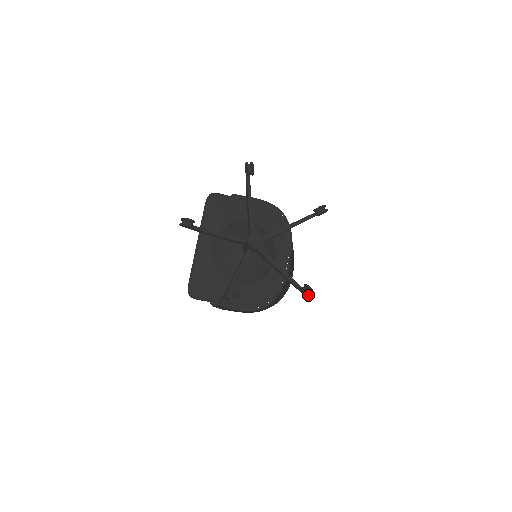
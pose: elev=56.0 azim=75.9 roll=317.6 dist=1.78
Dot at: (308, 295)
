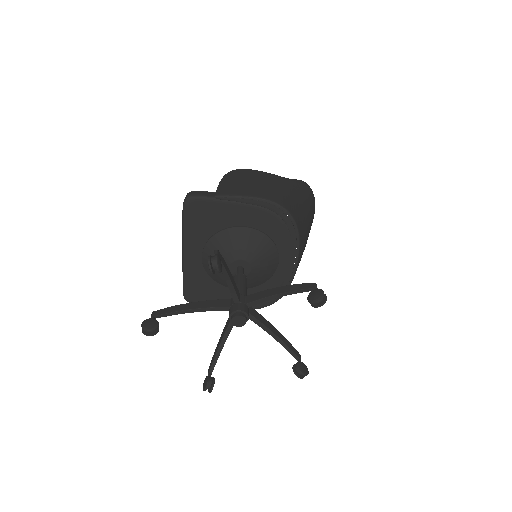
Dot at: (300, 378)
